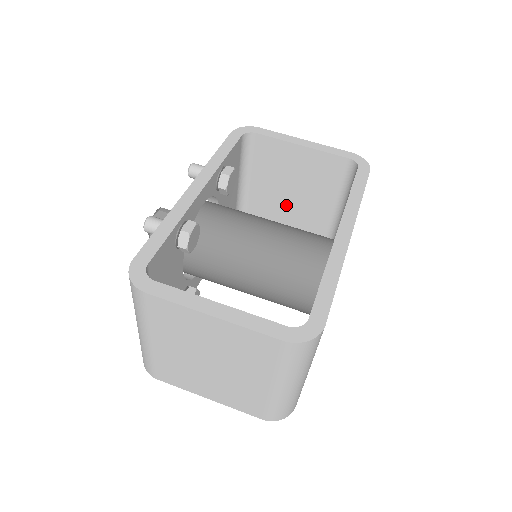
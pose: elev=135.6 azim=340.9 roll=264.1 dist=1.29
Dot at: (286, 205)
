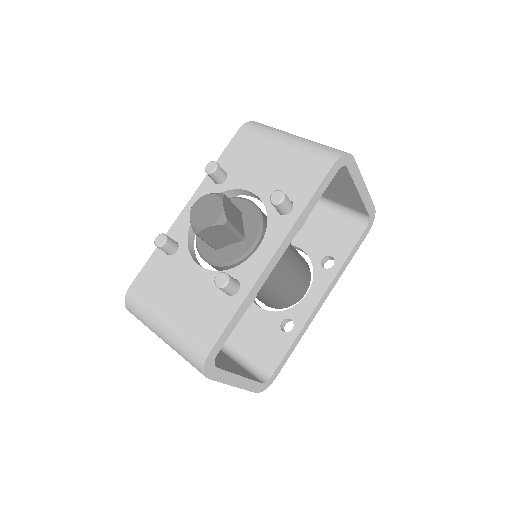
Dot at: occluded
